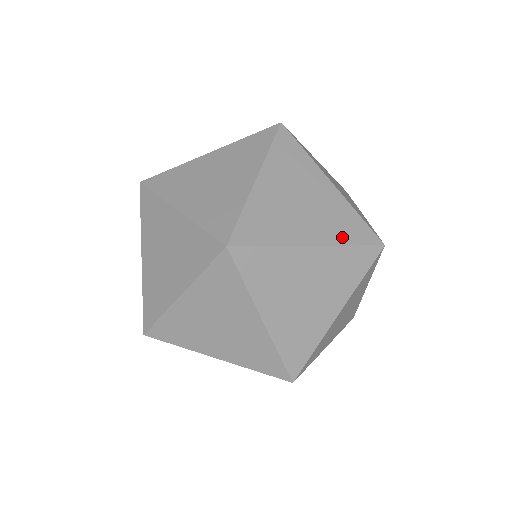
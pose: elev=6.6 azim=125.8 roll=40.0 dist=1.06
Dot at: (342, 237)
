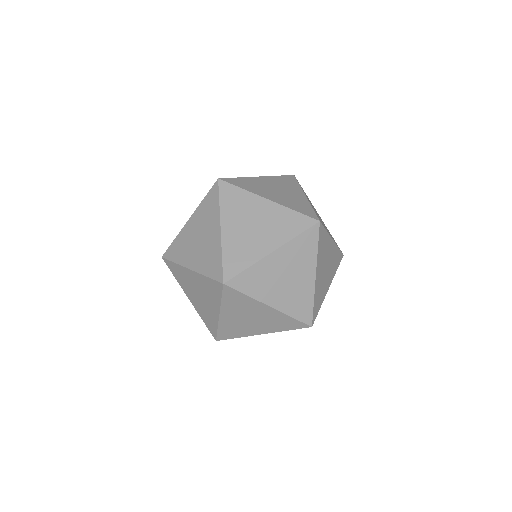
Dot at: (335, 270)
